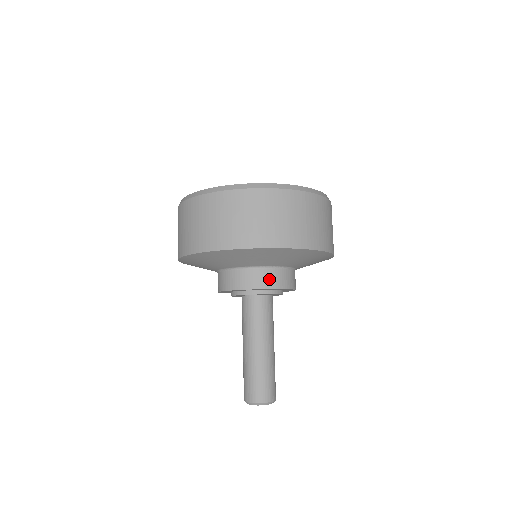
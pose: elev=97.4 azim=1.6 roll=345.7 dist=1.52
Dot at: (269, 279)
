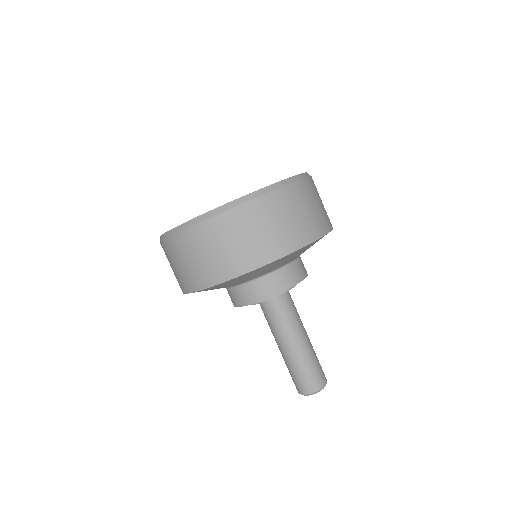
Dot at: (290, 277)
